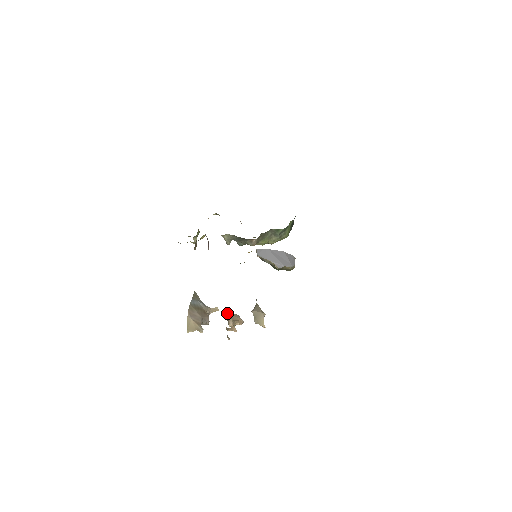
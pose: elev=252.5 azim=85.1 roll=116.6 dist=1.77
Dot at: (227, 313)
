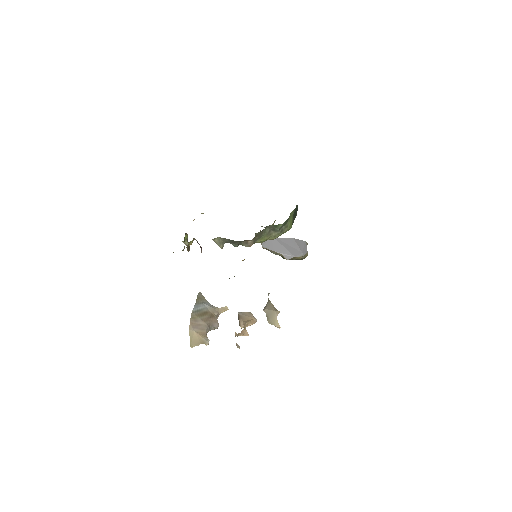
Dot at: occluded
